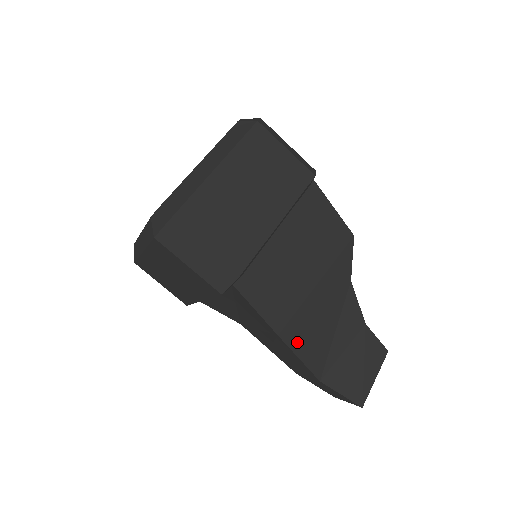
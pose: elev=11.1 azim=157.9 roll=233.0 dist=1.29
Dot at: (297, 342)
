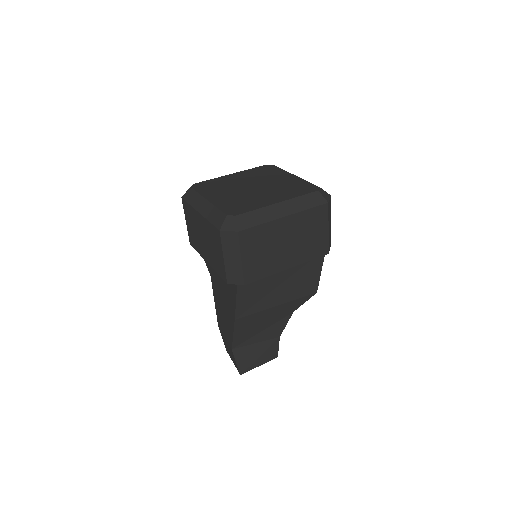
Dot at: (240, 327)
